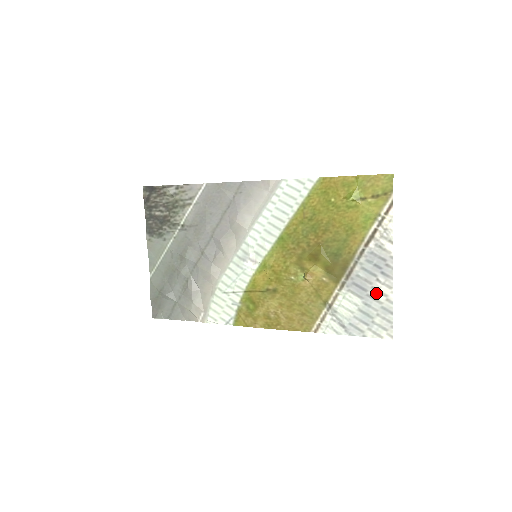
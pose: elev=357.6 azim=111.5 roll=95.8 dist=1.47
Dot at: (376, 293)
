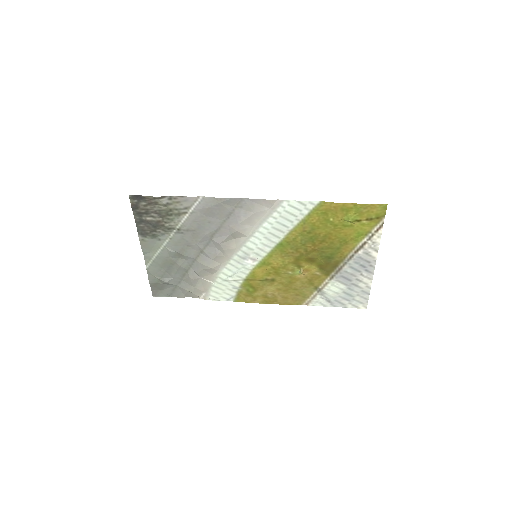
Dot at: (359, 282)
